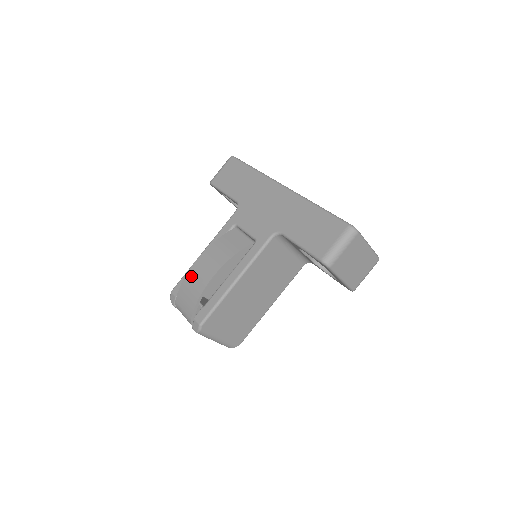
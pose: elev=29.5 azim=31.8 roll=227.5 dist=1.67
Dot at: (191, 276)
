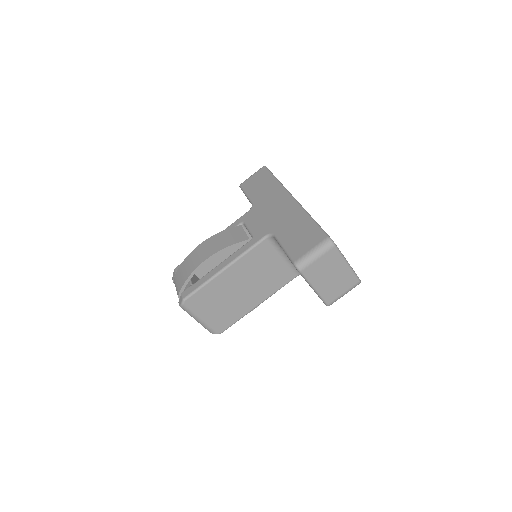
Dot at: (191, 257)
